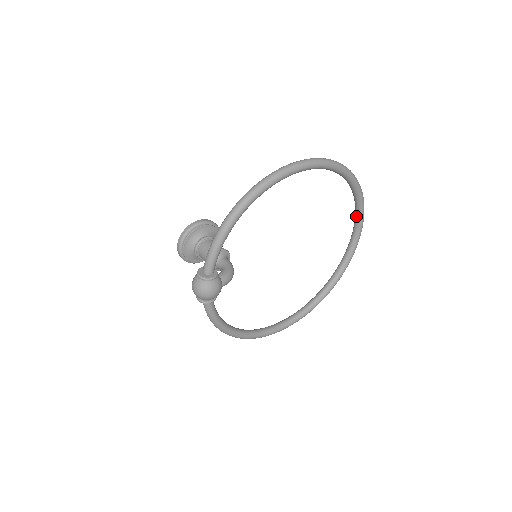
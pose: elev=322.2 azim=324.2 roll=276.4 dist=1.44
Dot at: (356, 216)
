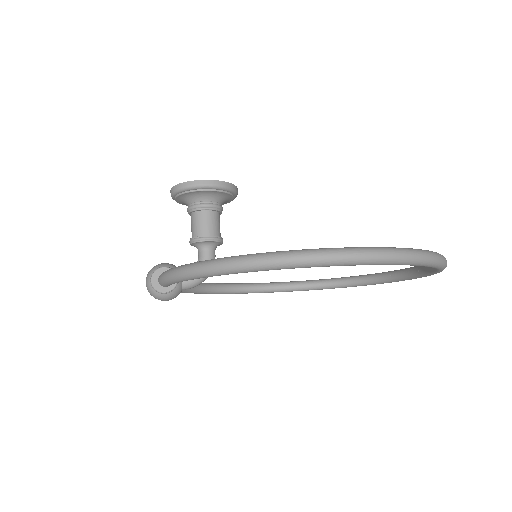
Dot at: (426, 267)
